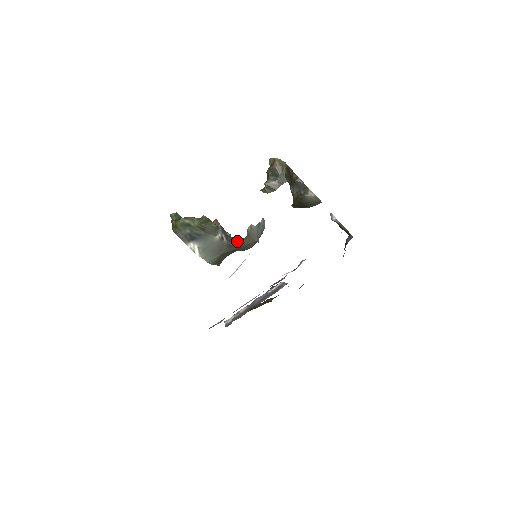
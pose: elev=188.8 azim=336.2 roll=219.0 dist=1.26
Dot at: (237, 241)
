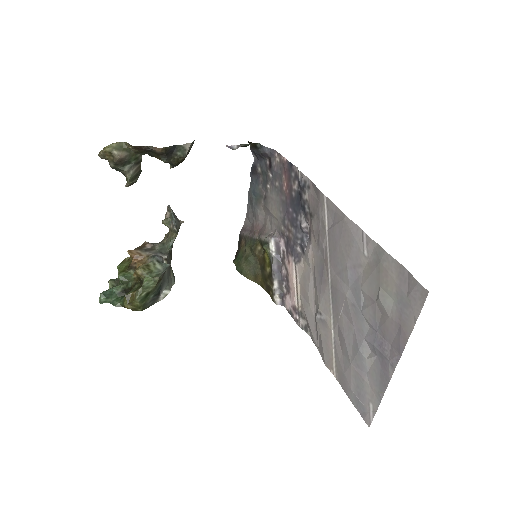
Dot at: (172, 244)
